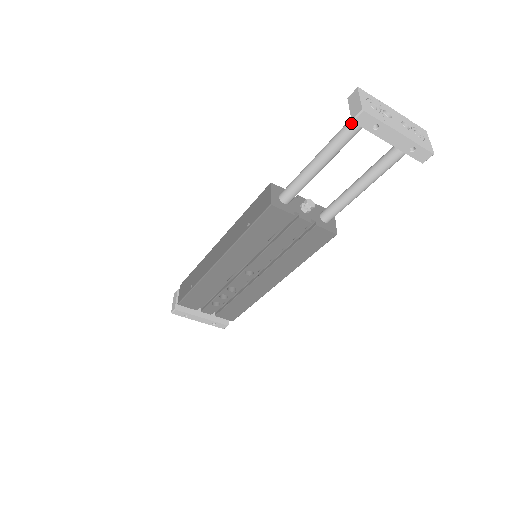
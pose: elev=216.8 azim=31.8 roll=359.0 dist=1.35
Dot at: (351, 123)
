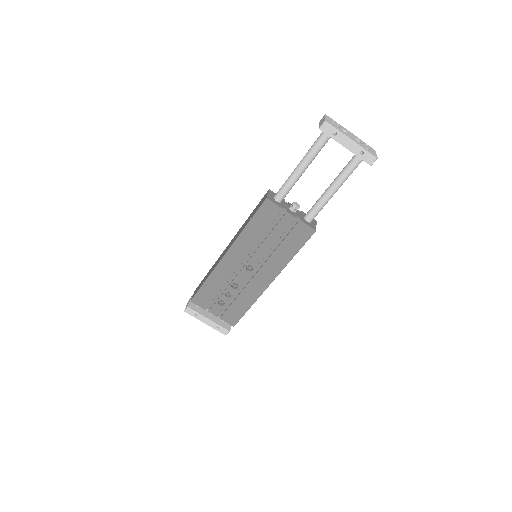
Dot at: (321, 136)
